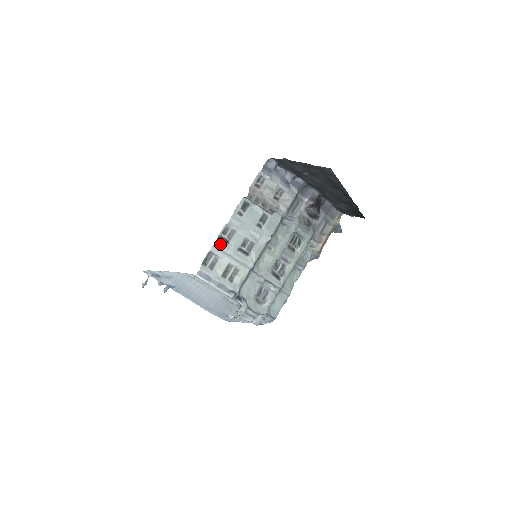
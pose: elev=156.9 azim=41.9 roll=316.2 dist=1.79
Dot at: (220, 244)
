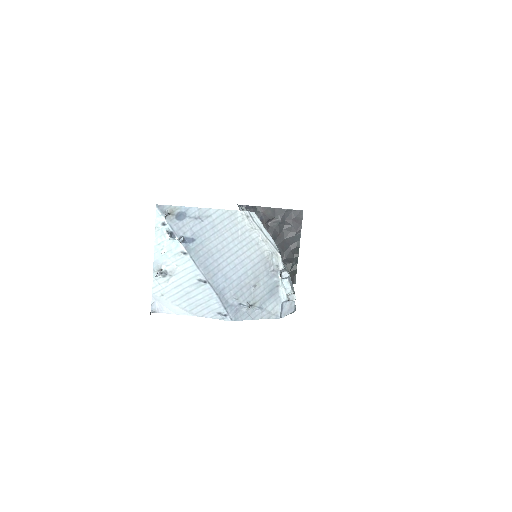
Dot at: occluded
